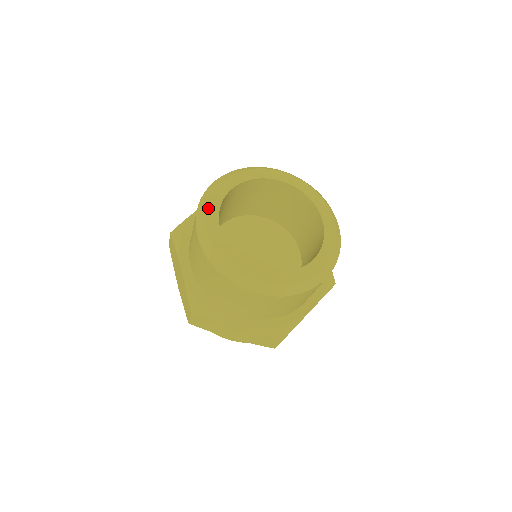
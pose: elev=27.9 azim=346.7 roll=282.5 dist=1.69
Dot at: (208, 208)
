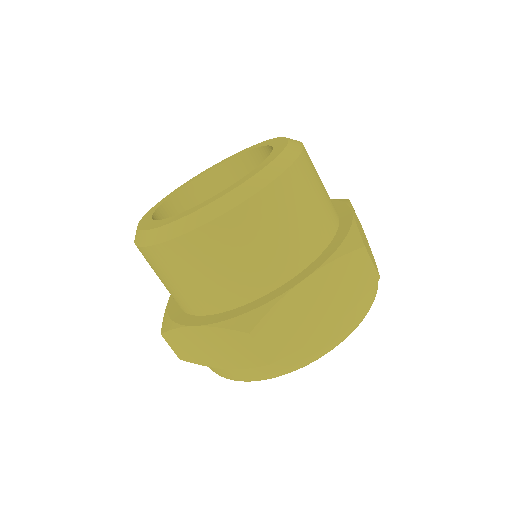
Dot at: (158, 203)
